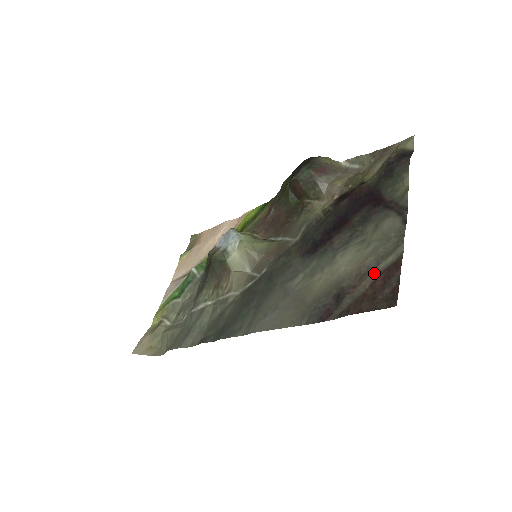
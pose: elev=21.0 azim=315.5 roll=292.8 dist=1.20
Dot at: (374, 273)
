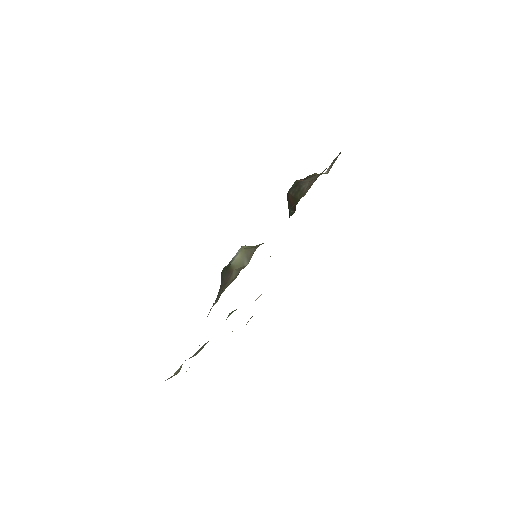
Dot at: occluded
